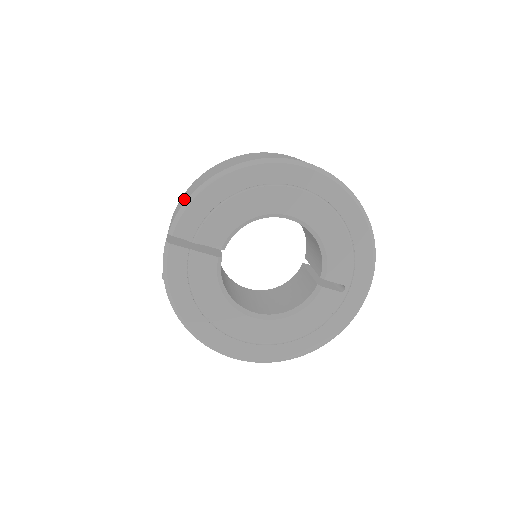
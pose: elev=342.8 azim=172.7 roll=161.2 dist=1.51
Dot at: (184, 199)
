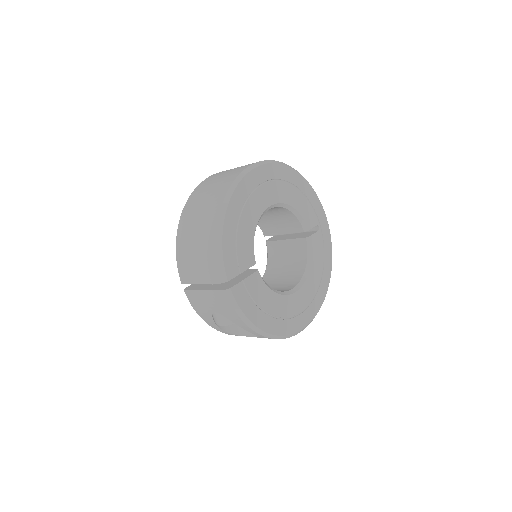
Dot at: (204, 253)
